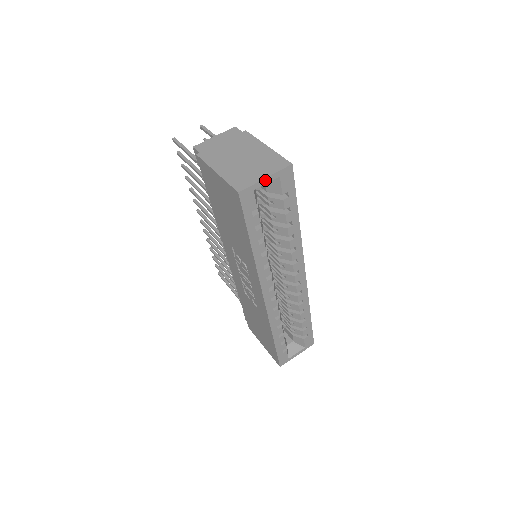
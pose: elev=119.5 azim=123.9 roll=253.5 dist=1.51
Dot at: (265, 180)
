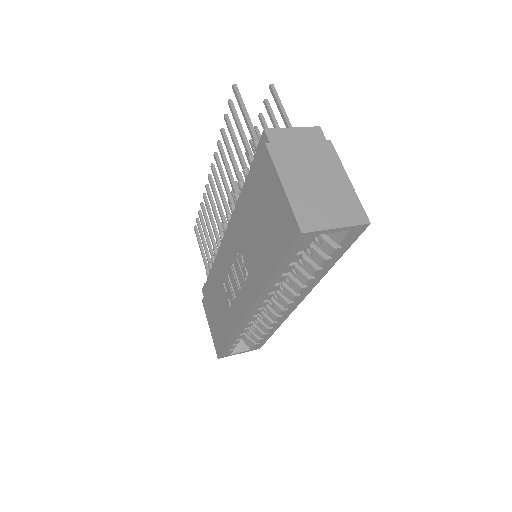
Dot at: (335, 229)
